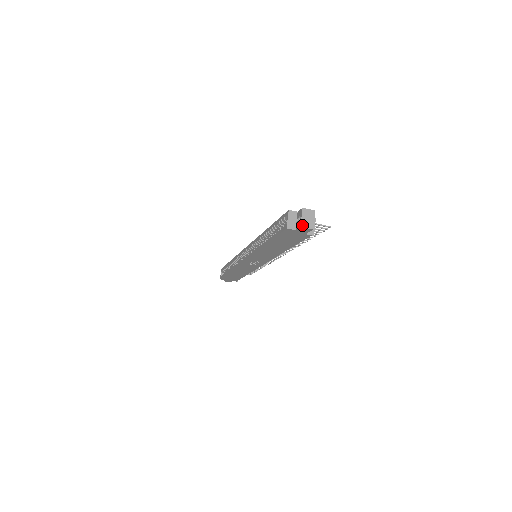
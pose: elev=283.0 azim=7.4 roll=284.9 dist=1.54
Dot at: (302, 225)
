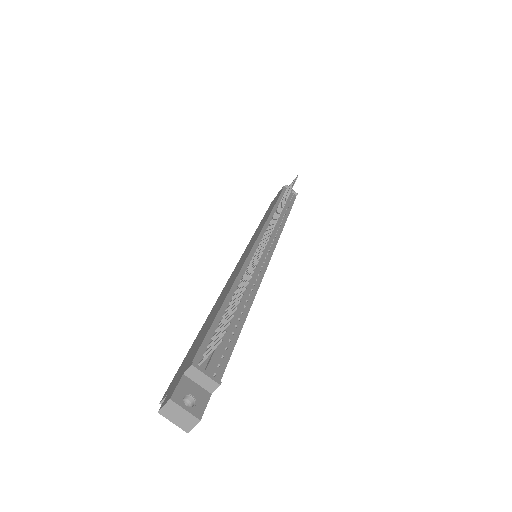
Dot at: (186, 430)
